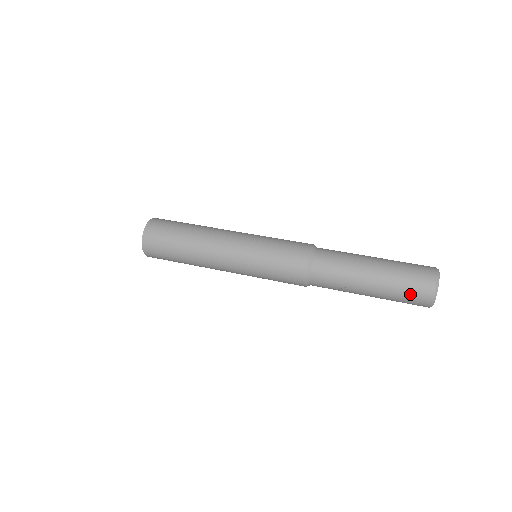
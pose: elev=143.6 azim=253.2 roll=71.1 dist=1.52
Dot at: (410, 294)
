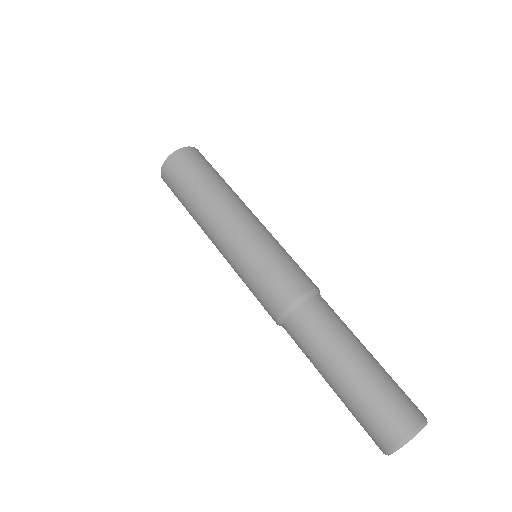
Dot at: (371, 423)
